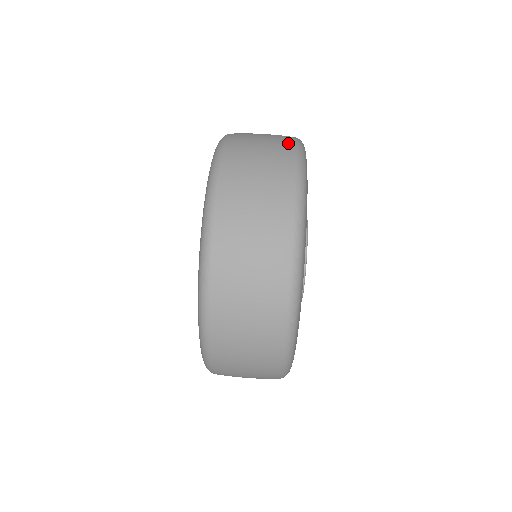
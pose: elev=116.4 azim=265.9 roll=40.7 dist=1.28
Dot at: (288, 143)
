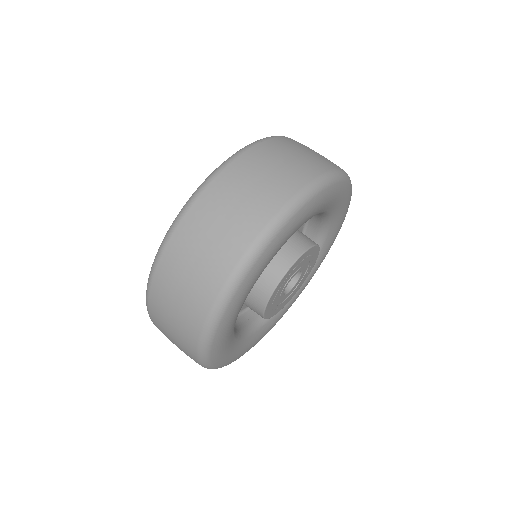
Dot at: (312, 171)
